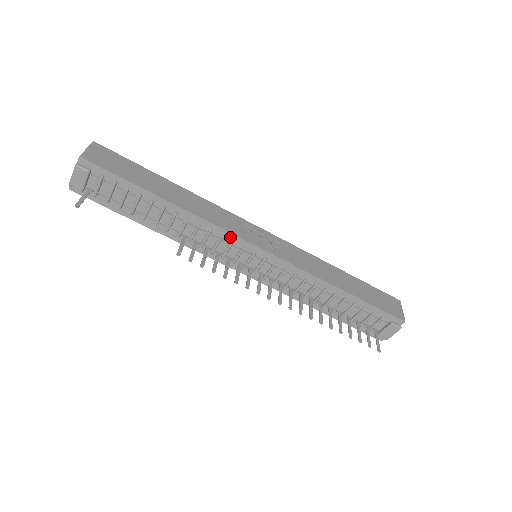
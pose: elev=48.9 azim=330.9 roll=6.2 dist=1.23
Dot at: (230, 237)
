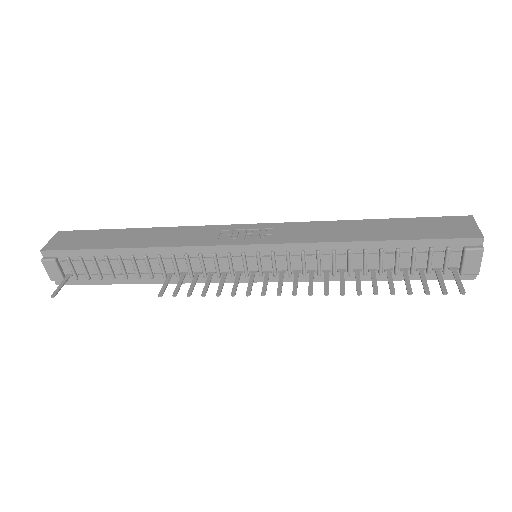
Dot at: (208, 250)
